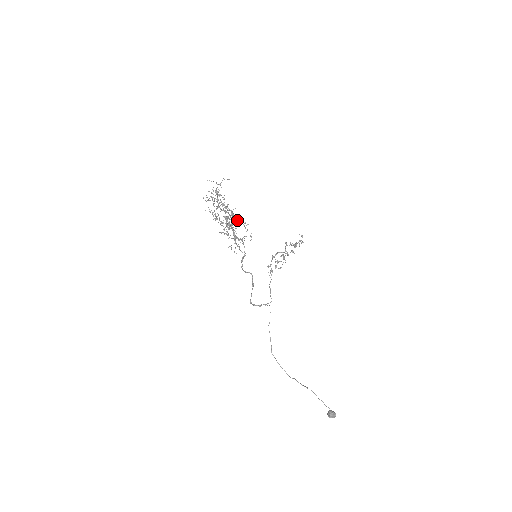
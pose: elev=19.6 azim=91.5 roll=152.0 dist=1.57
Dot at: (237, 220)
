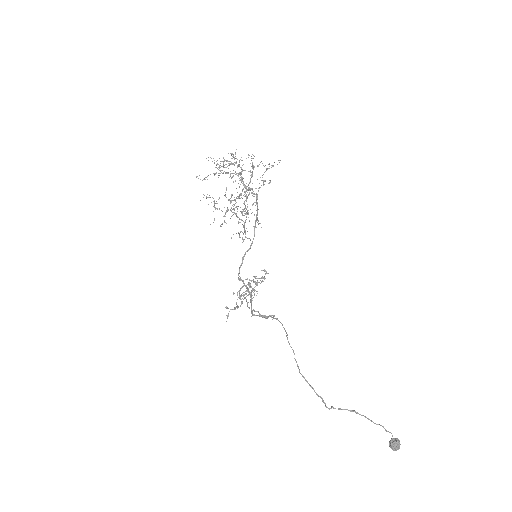
Dot at: occluded
